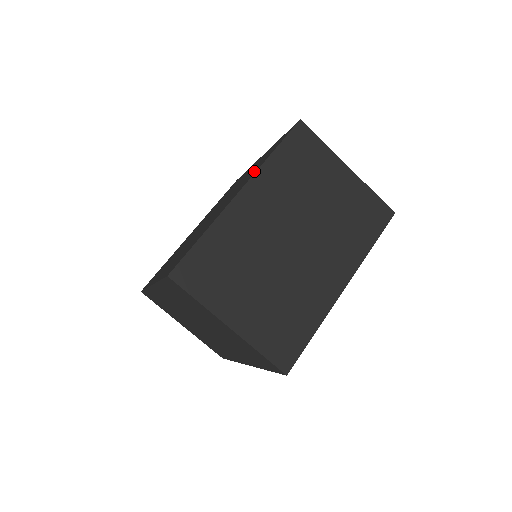
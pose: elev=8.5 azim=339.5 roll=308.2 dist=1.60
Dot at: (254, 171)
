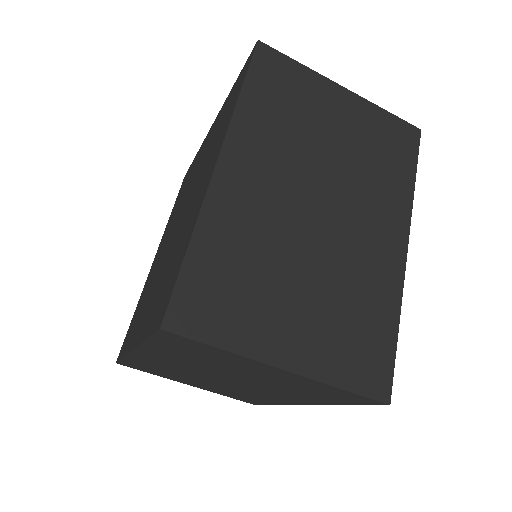
Dot at: (222, 132)
